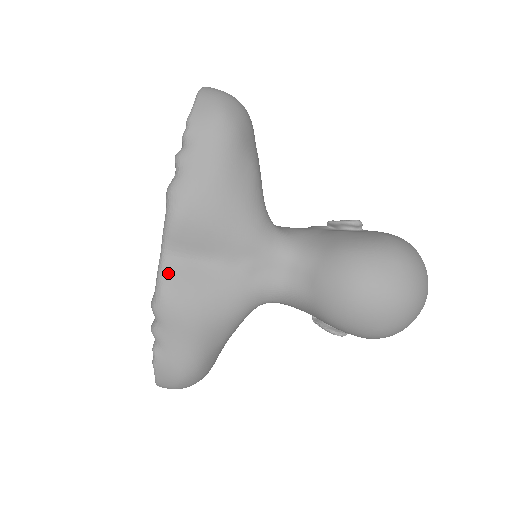
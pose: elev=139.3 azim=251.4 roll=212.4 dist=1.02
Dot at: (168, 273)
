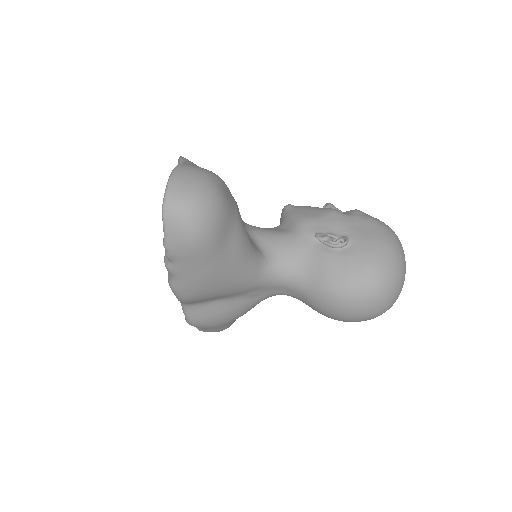
Dot at: (191, 313)
